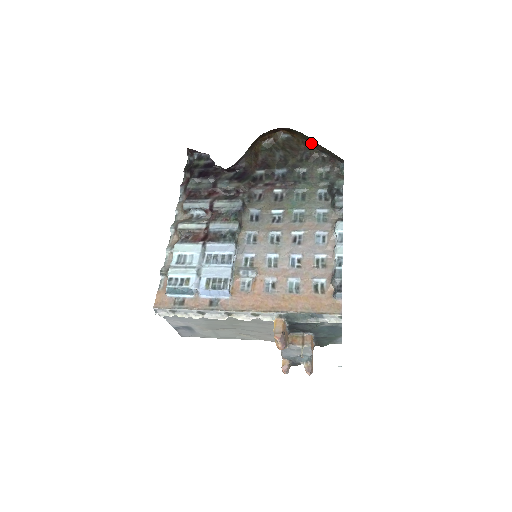
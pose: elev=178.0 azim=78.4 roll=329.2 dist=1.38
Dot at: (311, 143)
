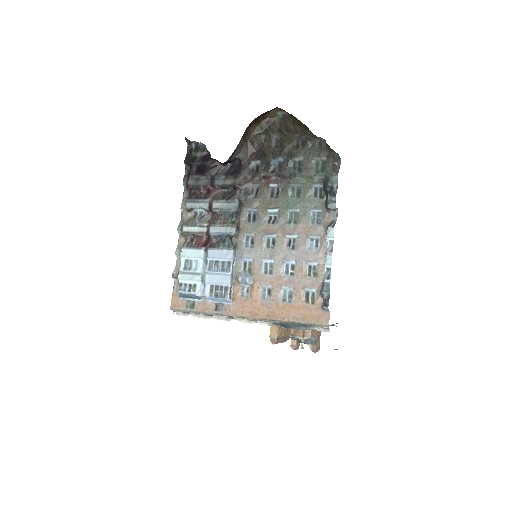
Dot at: (306, 127)
